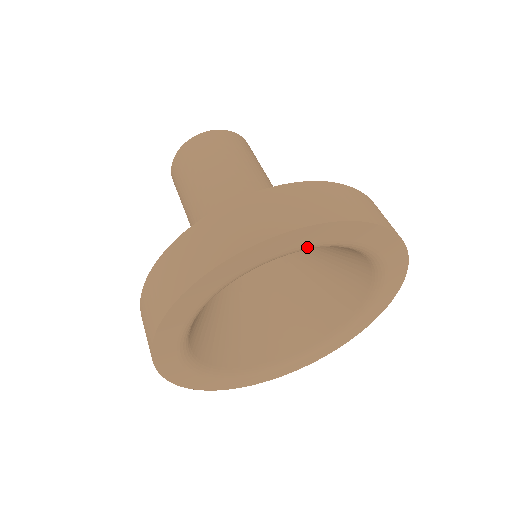
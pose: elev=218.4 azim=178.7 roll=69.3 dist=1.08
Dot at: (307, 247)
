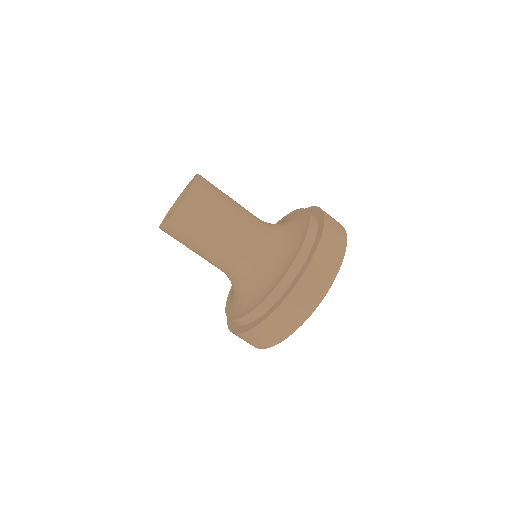
Dot at: occluded
